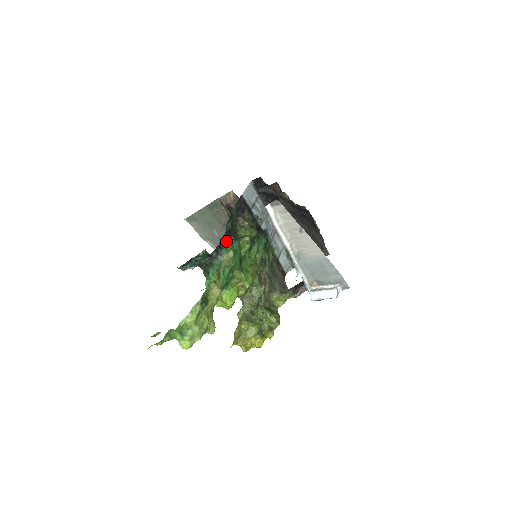
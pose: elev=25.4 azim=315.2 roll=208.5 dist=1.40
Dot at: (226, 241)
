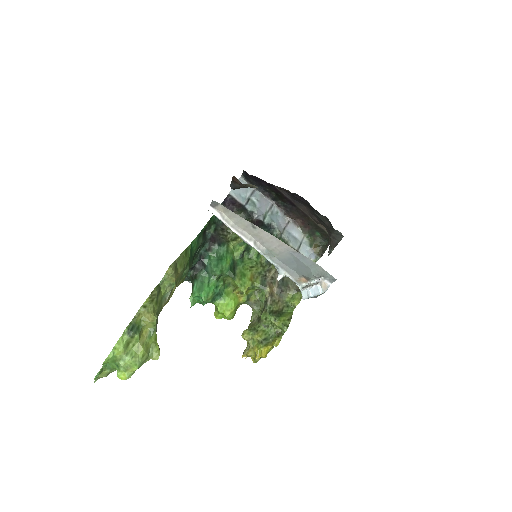
Dot at: (209, 249)
